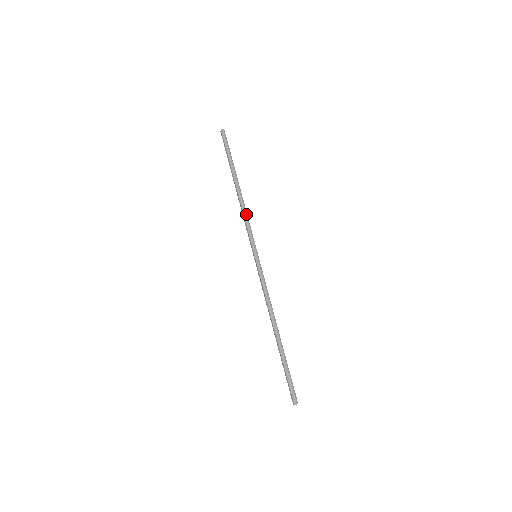
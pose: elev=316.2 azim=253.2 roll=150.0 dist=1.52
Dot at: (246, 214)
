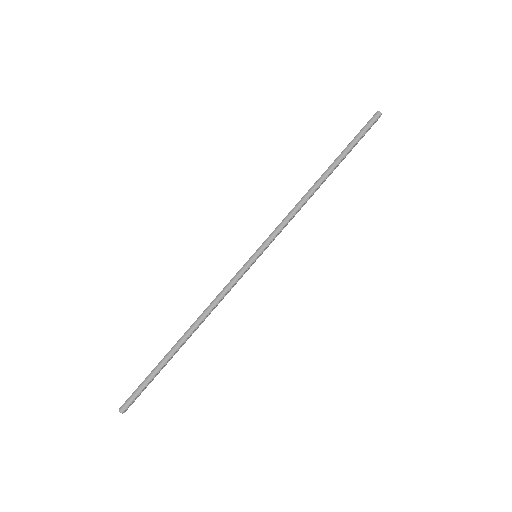
Dot at: (296, 210)
